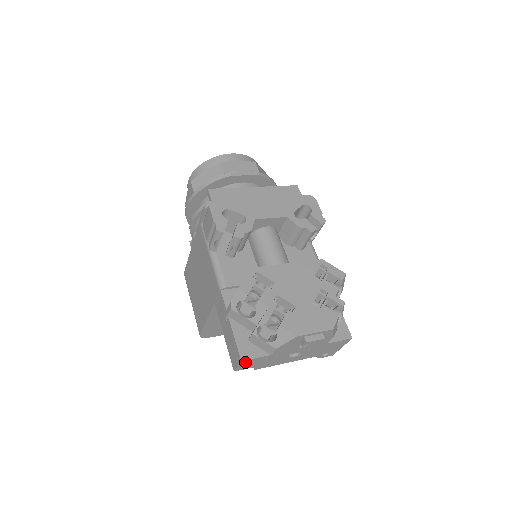
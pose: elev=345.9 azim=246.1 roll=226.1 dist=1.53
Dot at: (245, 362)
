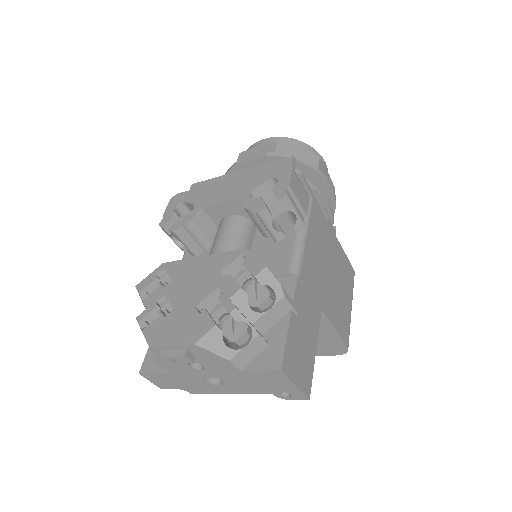
Dot at: (149, 376)
